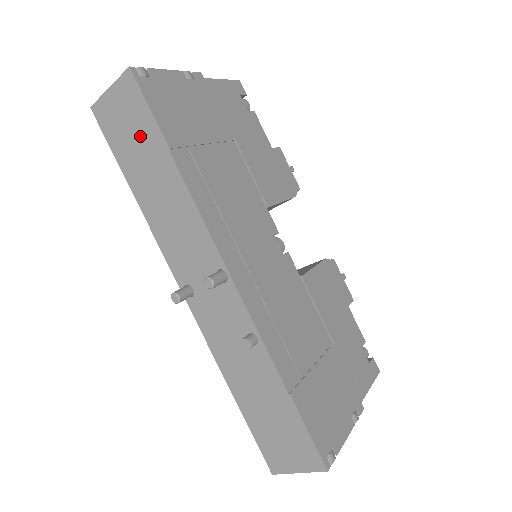
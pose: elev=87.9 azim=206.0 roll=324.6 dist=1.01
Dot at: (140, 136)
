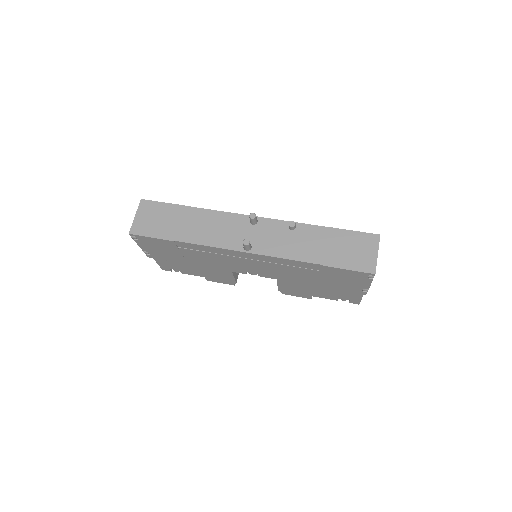
Dot at: (166, 216)
